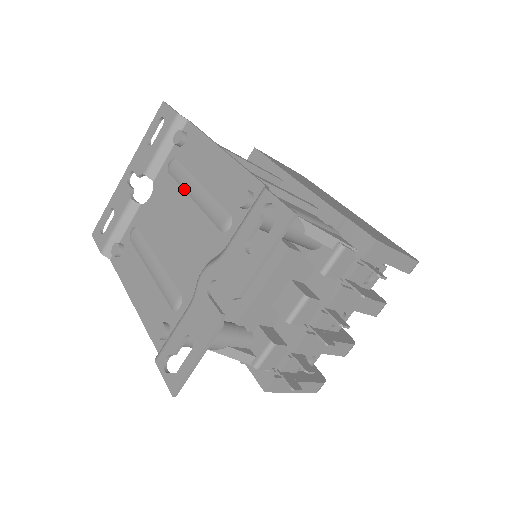
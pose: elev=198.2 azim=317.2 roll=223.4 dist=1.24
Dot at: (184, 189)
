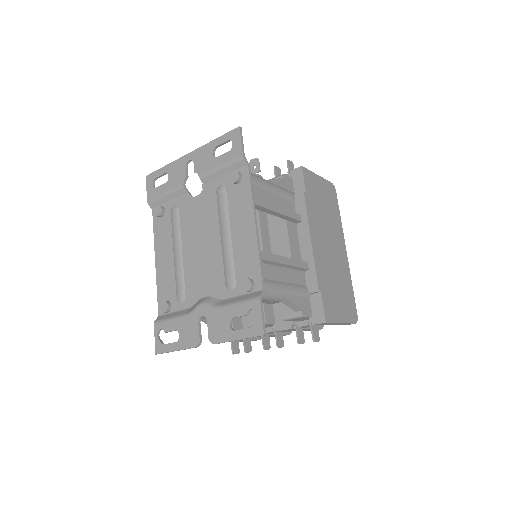
Dot at: (220, 223)
